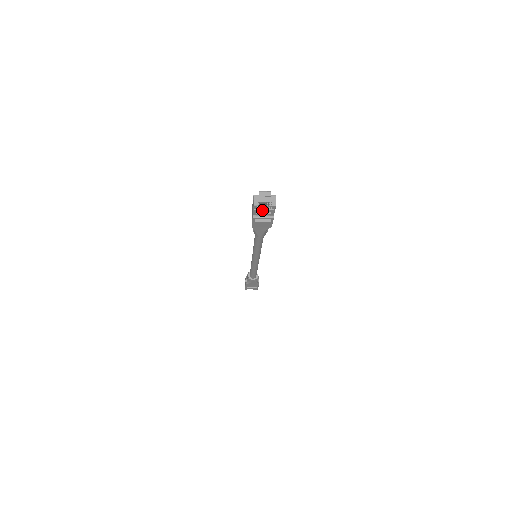
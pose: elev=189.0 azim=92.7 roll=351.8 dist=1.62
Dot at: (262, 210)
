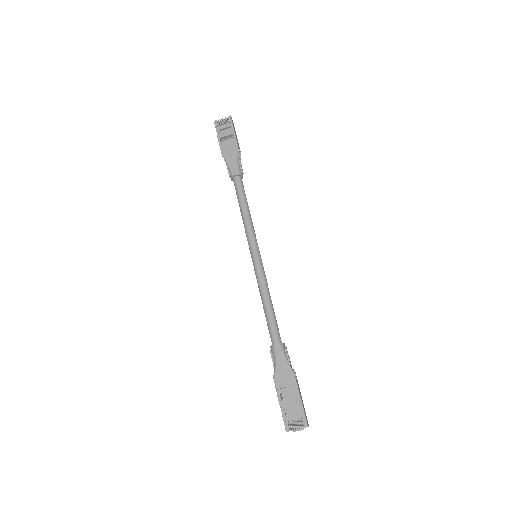
Dot at: (223, 127)
